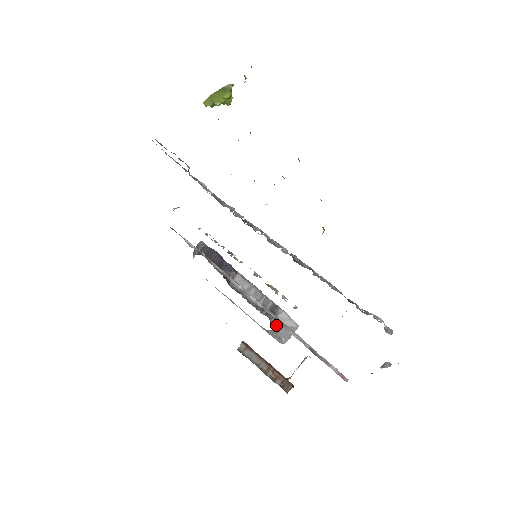
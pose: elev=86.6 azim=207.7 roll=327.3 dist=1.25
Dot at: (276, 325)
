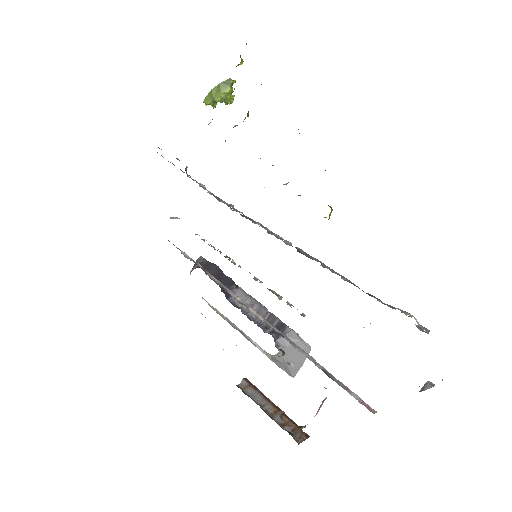
Dot at: (283, 347)
